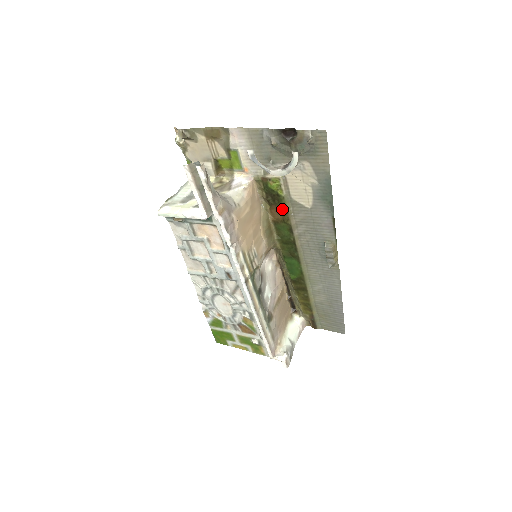
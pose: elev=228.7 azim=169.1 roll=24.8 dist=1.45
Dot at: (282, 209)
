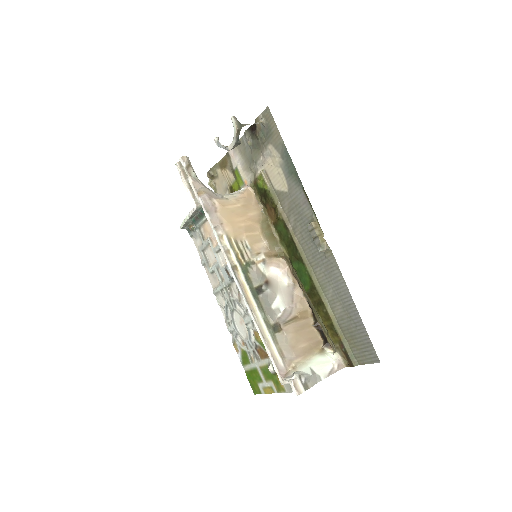
Dot at: (272, 205)
